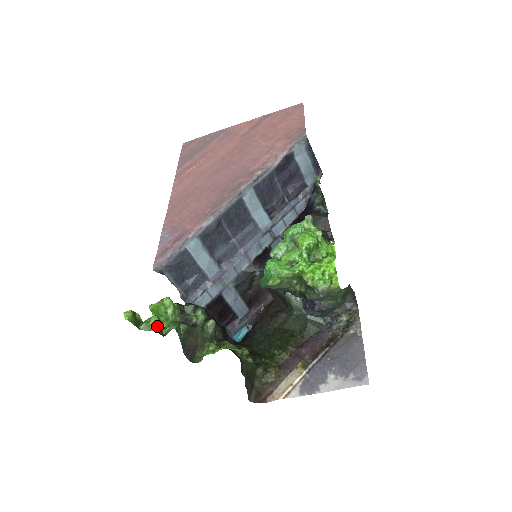
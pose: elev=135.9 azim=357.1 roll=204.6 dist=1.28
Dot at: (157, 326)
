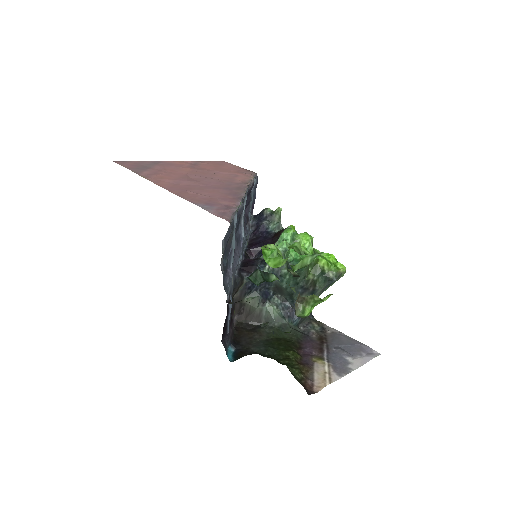
Dot at: (302, 253)
